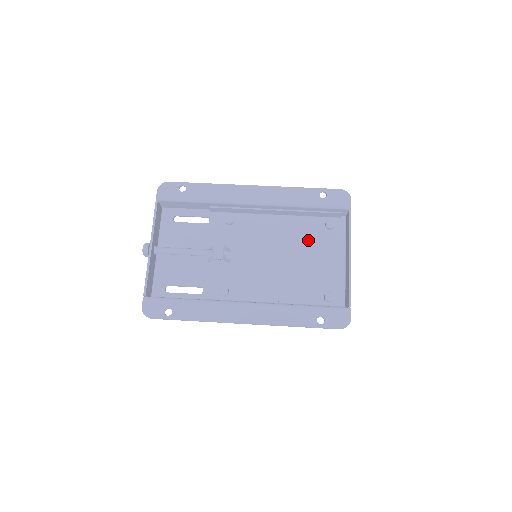
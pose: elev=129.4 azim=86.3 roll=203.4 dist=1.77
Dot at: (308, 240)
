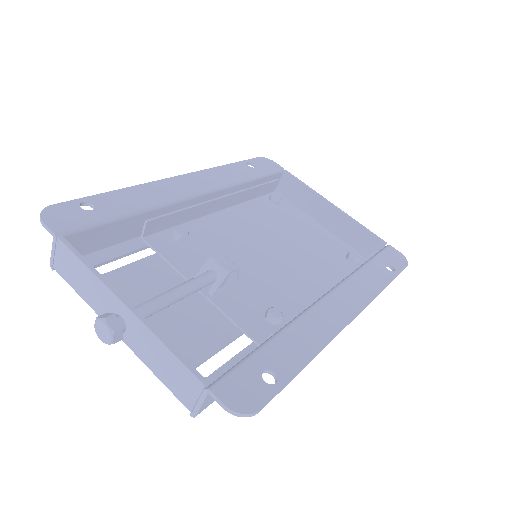
Dot at: (275, 220)
